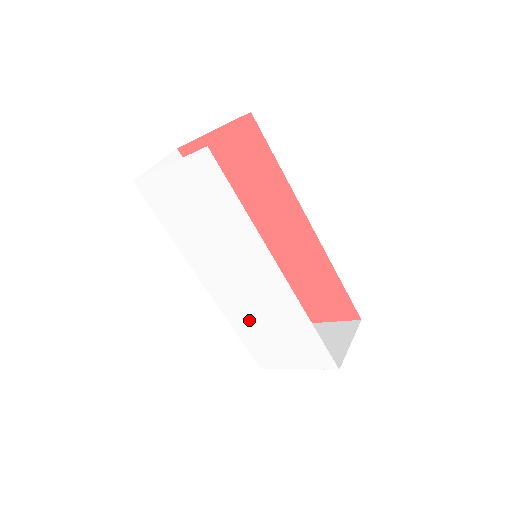
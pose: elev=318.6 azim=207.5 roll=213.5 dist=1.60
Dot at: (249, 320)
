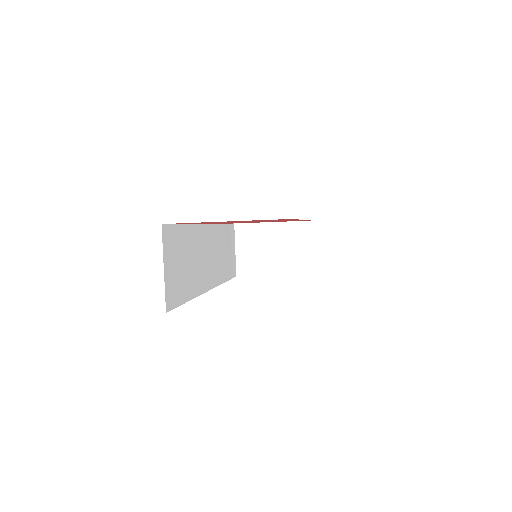
Dot at: occluded
